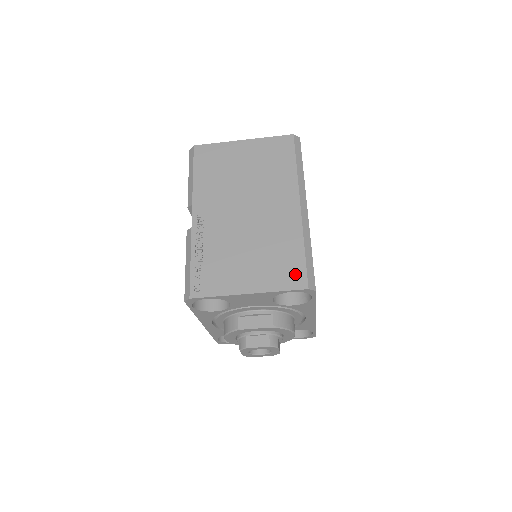
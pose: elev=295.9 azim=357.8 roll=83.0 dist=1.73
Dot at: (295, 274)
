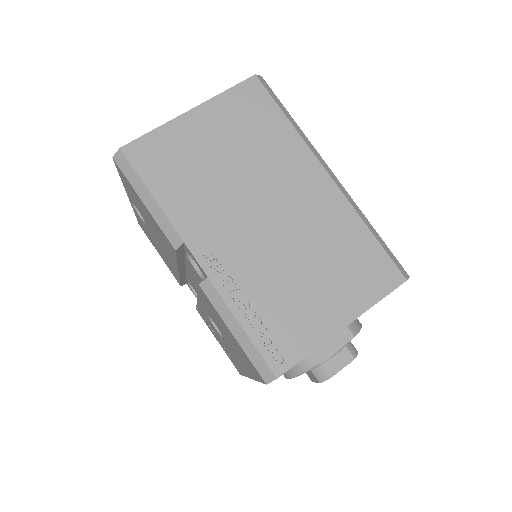
Dot at: (381, 270)
